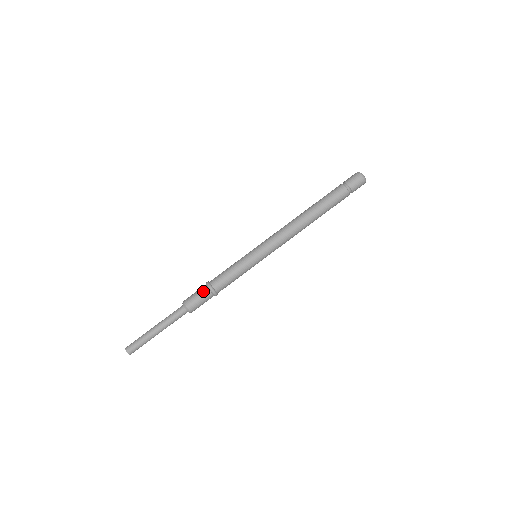
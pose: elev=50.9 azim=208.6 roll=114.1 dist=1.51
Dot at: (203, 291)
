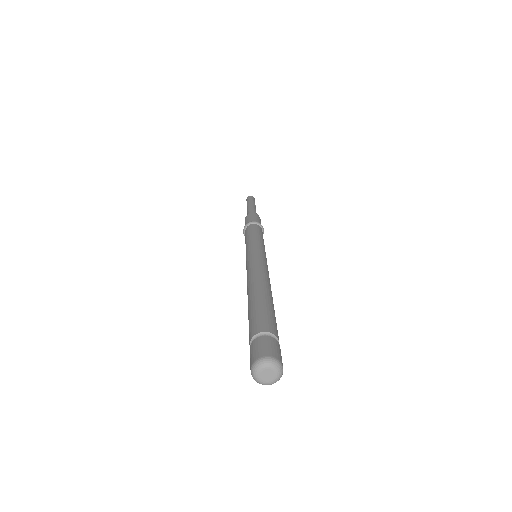
Dot at: occluded
